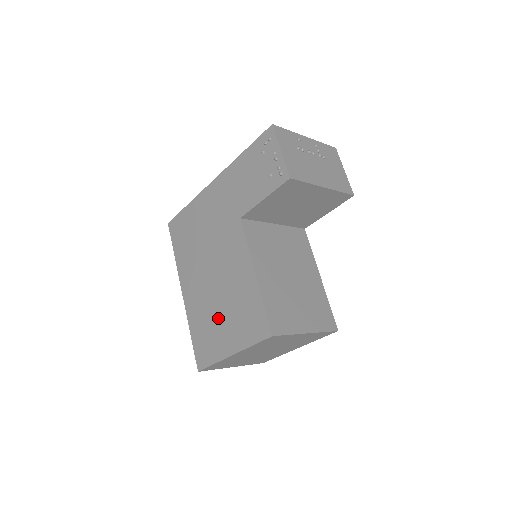
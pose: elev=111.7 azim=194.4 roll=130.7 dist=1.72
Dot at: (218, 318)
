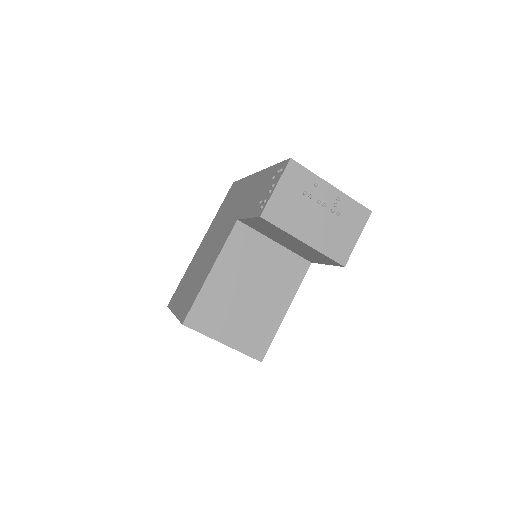
Dot at: (190, 281)
